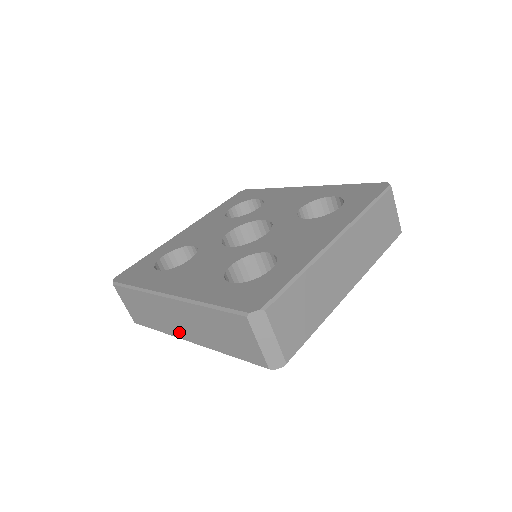
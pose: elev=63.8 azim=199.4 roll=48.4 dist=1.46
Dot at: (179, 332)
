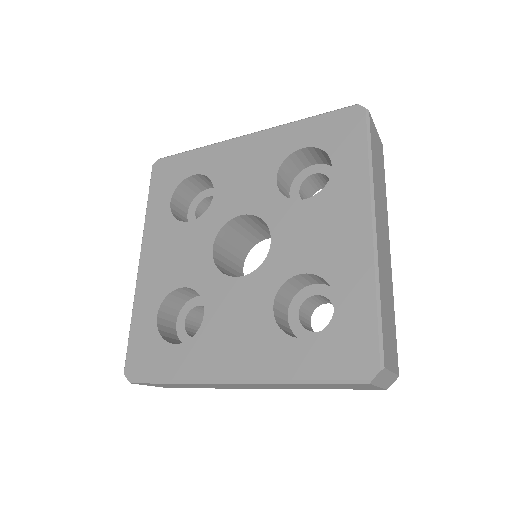
Dot at: occluded
